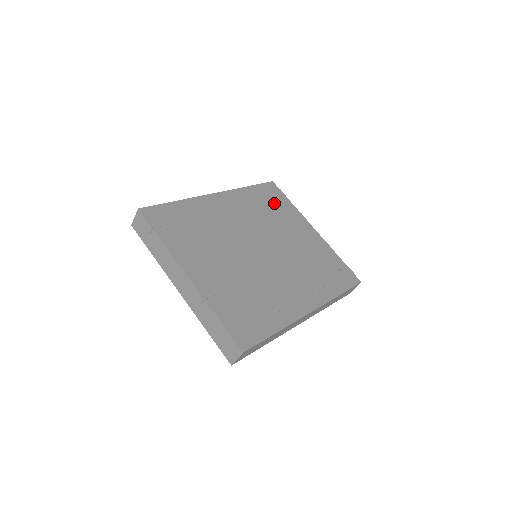
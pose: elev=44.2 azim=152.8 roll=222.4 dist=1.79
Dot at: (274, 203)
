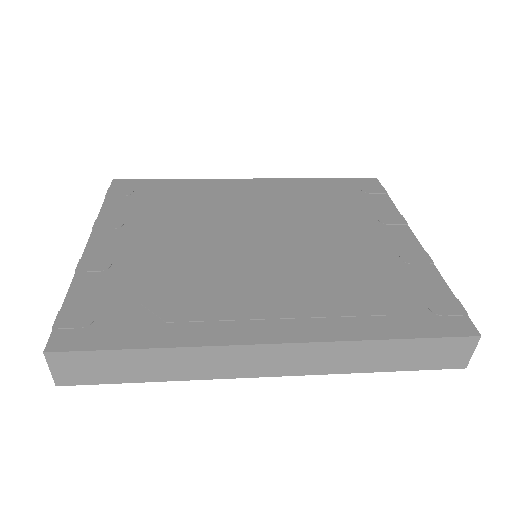
Dot at: (351, 198)
